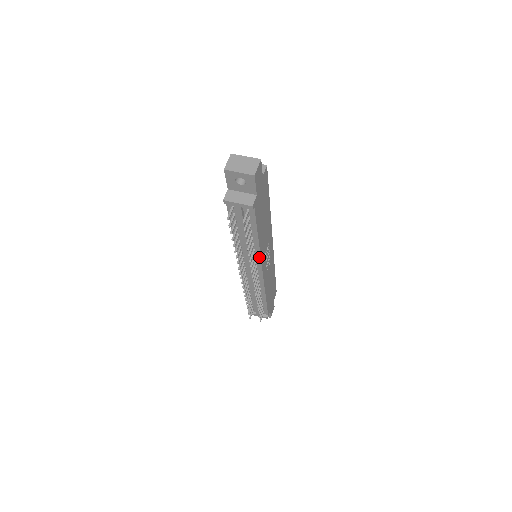
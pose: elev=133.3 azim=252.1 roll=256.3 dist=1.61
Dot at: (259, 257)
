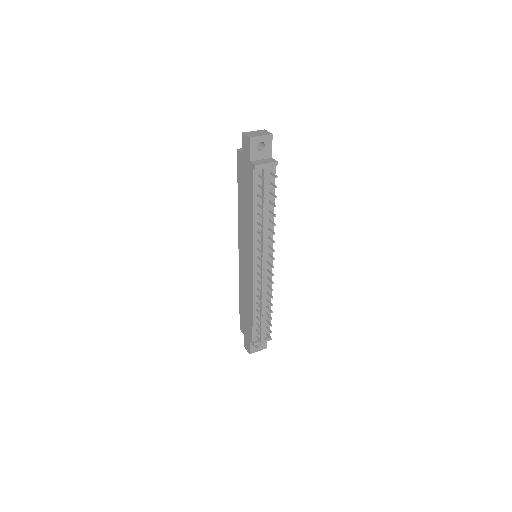
Dot at: (272, 237)
